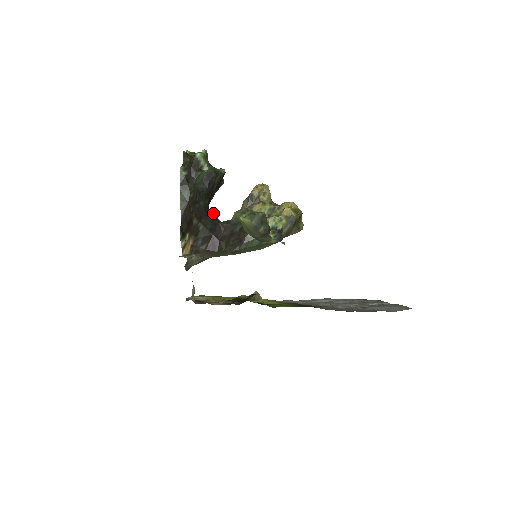
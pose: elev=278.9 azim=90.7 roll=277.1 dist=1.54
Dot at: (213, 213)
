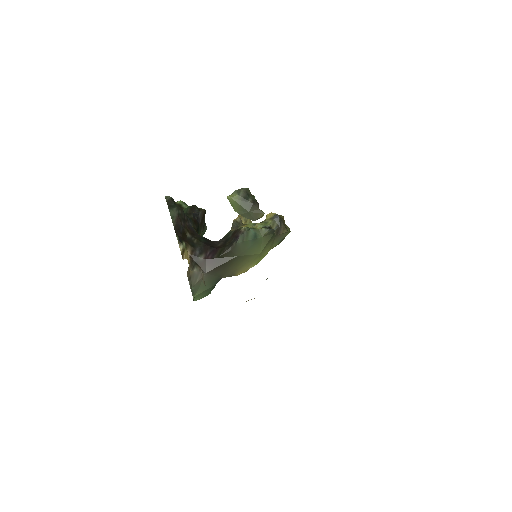
Dot at: occluded
